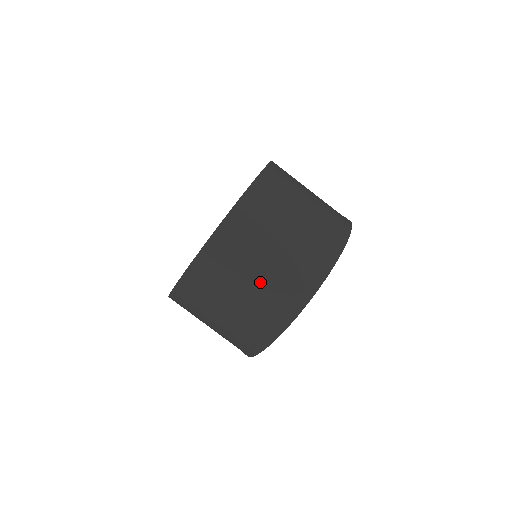
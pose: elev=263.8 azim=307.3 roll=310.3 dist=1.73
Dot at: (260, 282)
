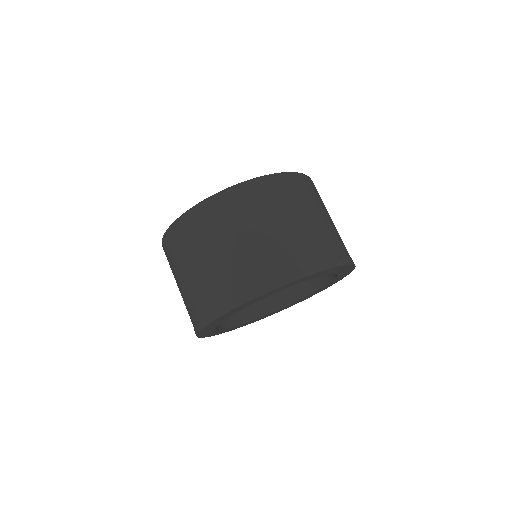
Dot at: (193, 279)
